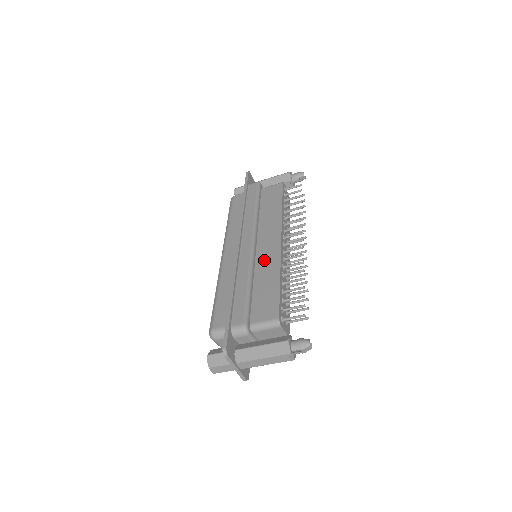
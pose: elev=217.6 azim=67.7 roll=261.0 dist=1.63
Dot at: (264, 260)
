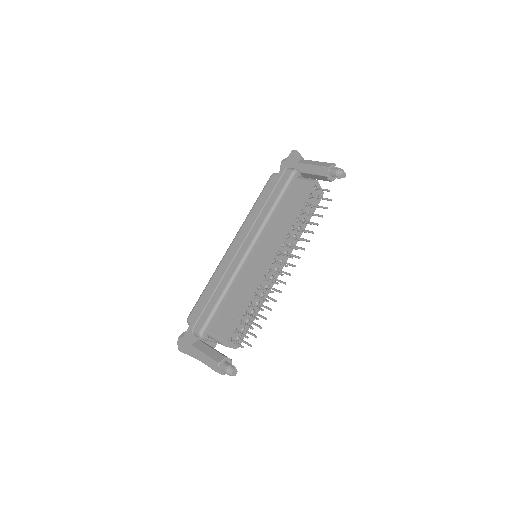
Dot at: (248, 273)
